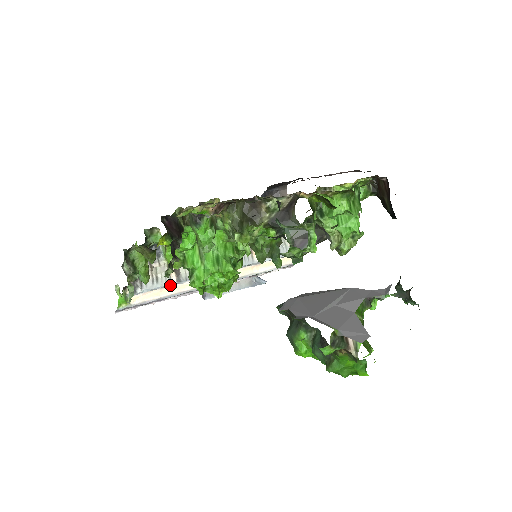
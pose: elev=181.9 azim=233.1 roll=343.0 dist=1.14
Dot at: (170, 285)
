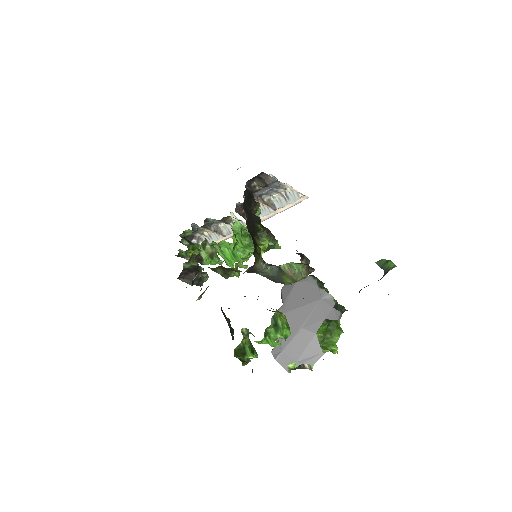
Dot at: (221, 237)
